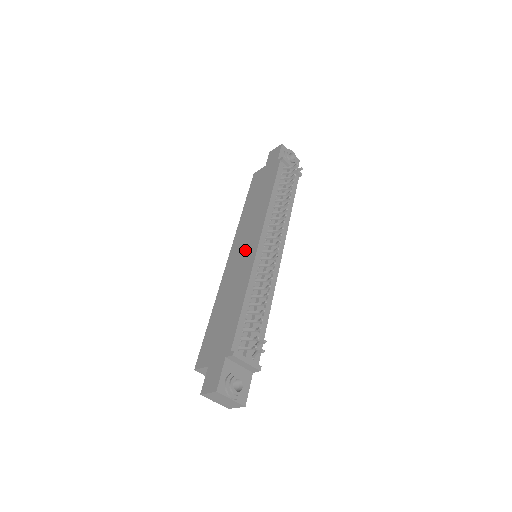
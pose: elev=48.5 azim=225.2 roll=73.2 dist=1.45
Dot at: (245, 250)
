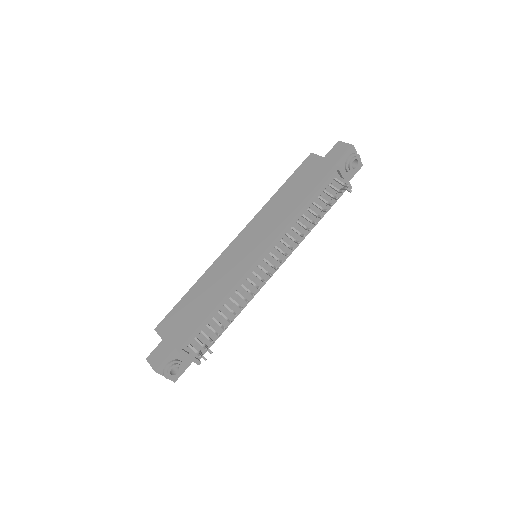
Dot at: (247, 251)
